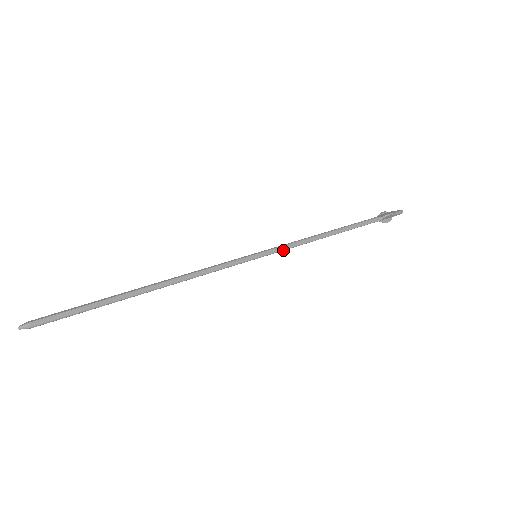
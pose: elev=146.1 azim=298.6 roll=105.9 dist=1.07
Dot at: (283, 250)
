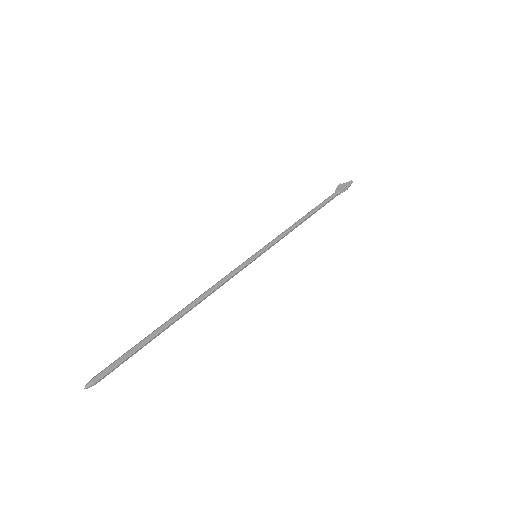
Dot at: (274, 244)
